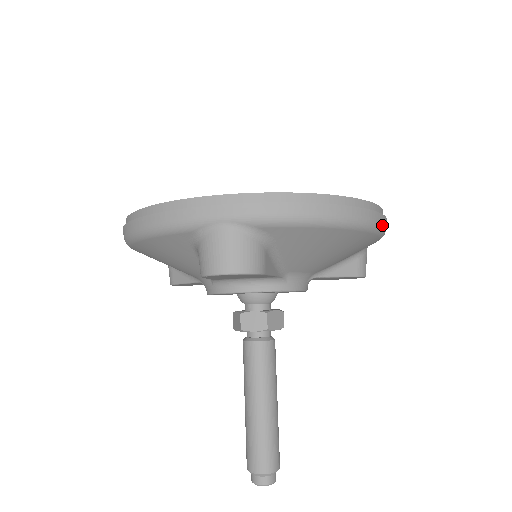
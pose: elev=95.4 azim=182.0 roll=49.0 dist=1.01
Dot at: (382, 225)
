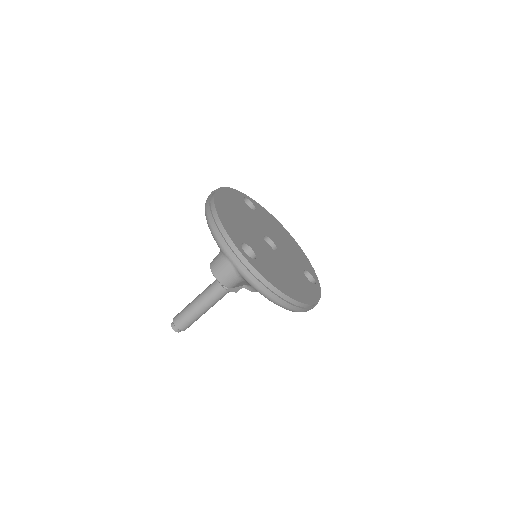
Dot at: occluded
